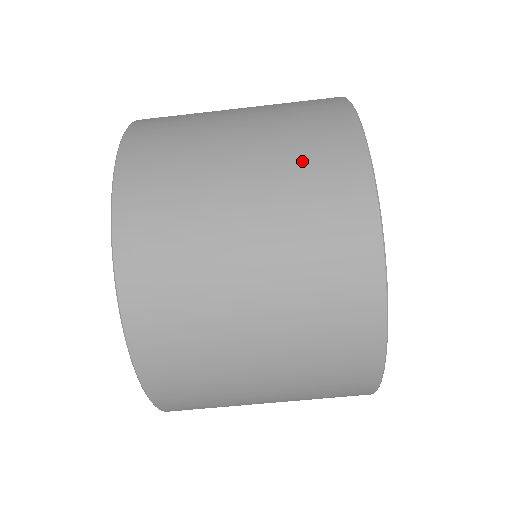
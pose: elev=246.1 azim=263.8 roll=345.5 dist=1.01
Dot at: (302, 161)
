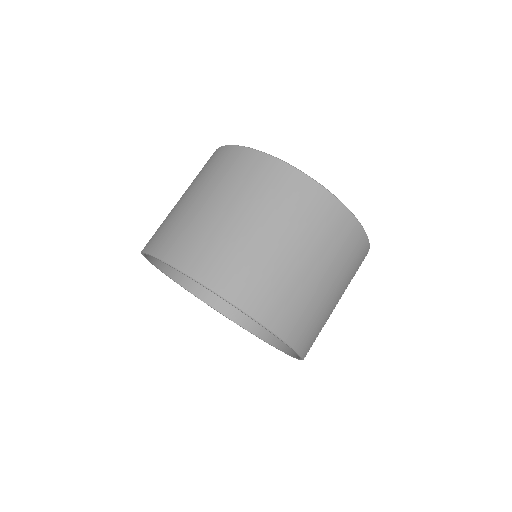
Dot at: occluded
